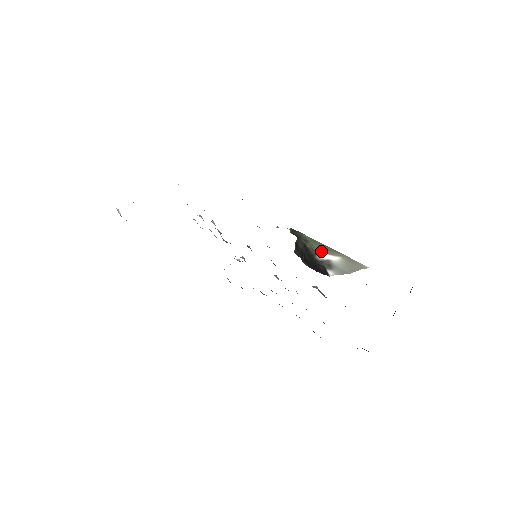
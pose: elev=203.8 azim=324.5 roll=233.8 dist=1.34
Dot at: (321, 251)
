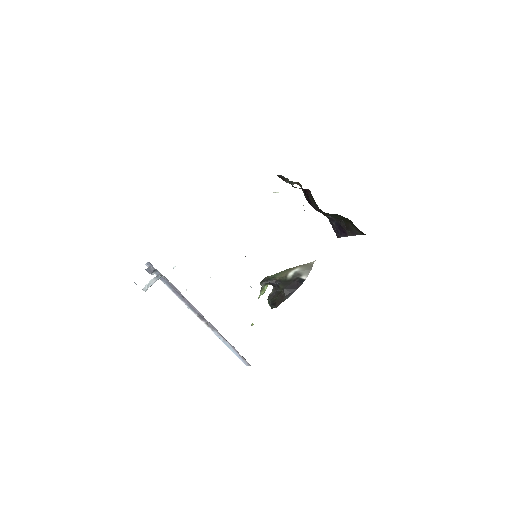
Dot at: (286, 273)
